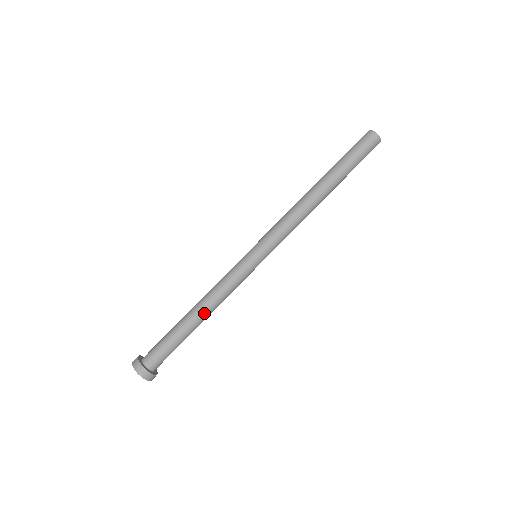
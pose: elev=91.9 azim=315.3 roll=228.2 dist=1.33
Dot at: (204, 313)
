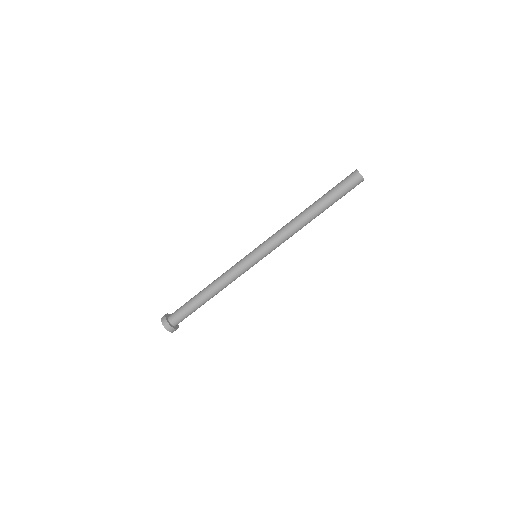
Dot at: (216, 294)
